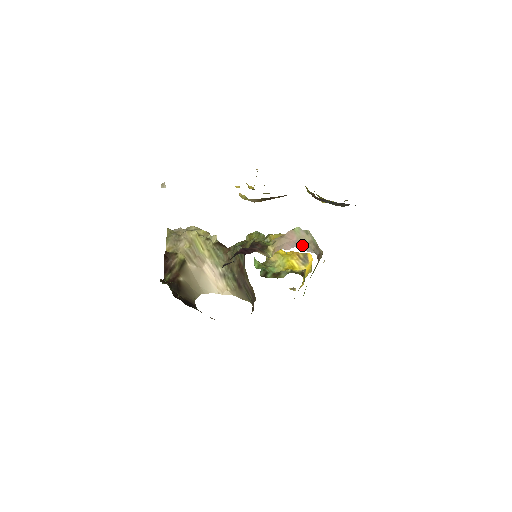
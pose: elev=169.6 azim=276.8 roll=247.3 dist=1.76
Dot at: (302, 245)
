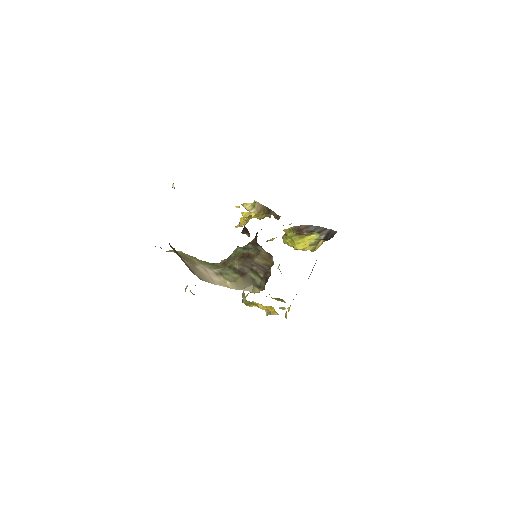
Dot at: occluded
